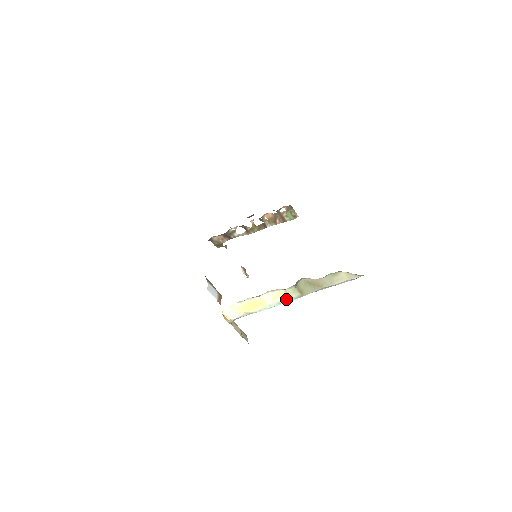
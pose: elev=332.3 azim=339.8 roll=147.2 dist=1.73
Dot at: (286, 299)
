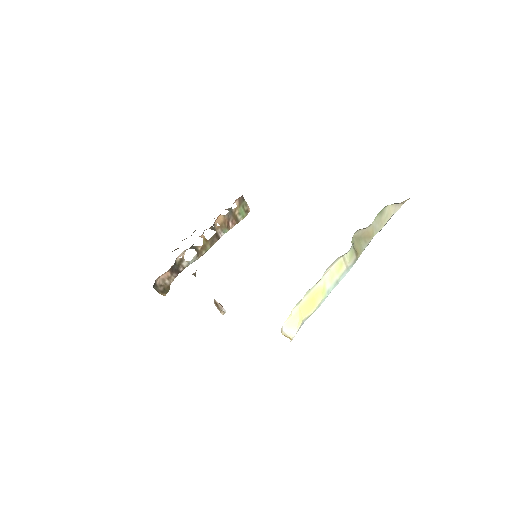
Dot at: (343, 272)
